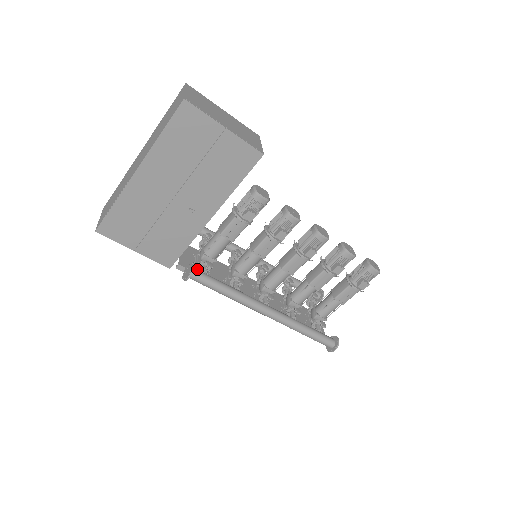
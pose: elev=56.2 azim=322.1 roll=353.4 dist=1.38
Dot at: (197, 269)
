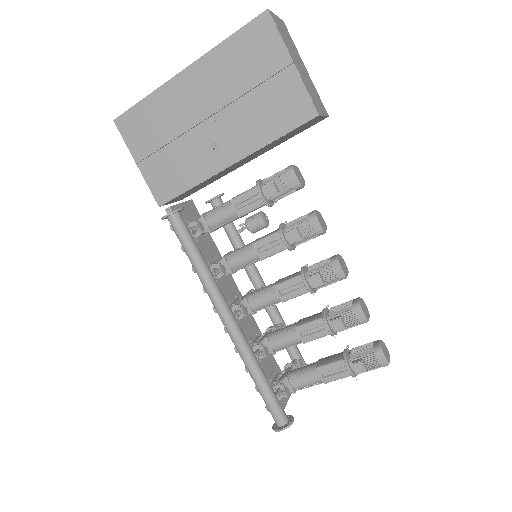
Dot at: occluded
